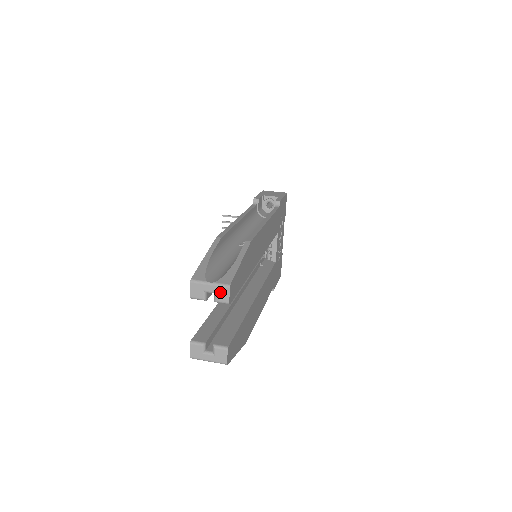
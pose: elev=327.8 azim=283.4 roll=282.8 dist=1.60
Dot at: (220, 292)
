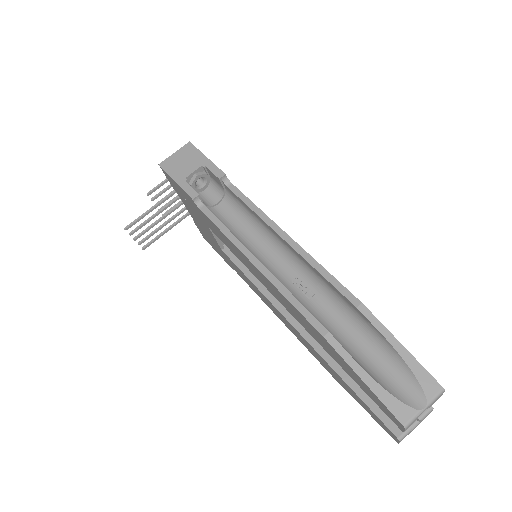
Dot at: (435, 401)
